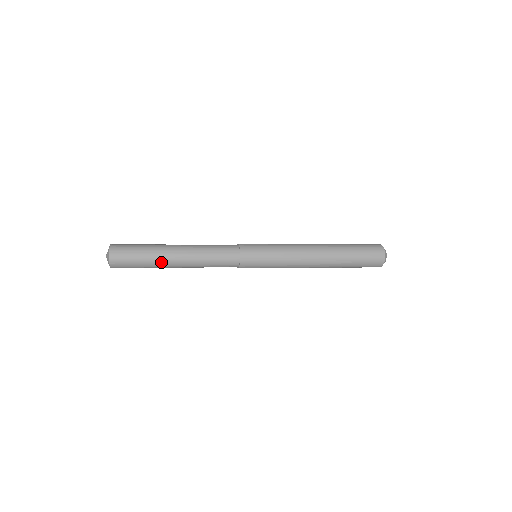
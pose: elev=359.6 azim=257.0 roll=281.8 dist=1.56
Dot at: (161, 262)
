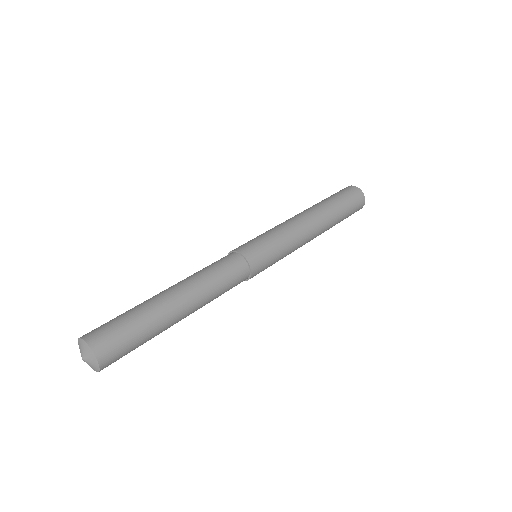
Dot at: occluded
